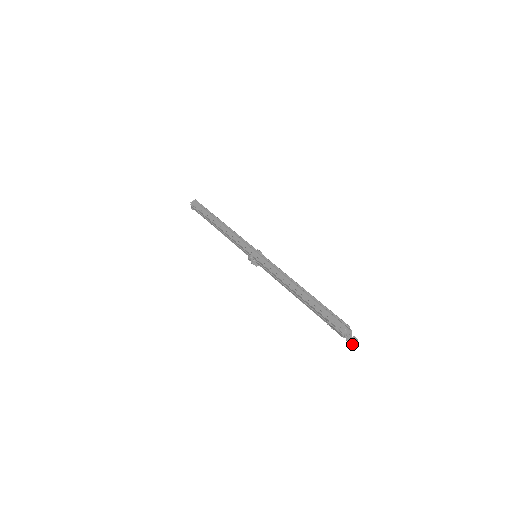
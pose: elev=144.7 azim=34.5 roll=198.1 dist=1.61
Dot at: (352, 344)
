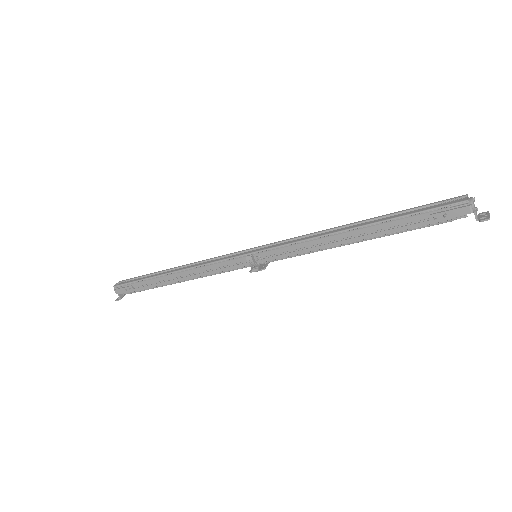
Dot at: (489, 216)
